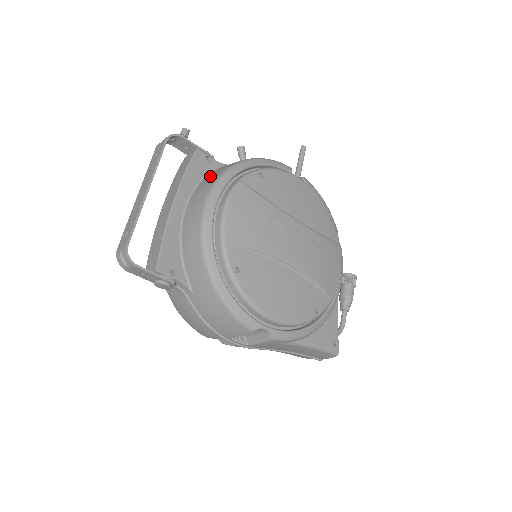
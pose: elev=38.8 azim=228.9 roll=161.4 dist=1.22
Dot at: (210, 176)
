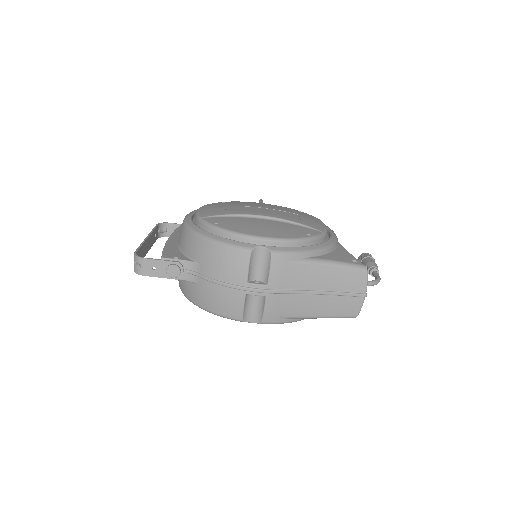
Dot at: occluded
